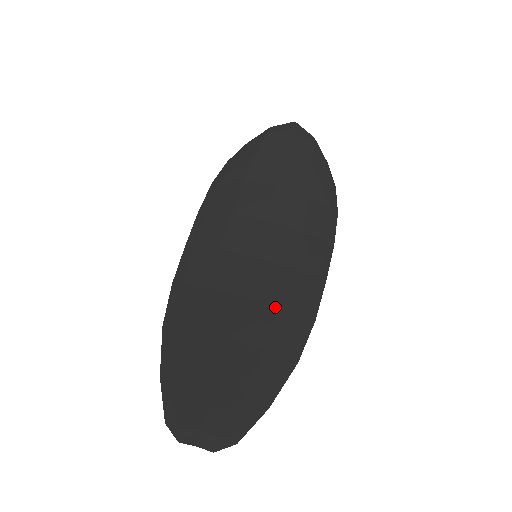
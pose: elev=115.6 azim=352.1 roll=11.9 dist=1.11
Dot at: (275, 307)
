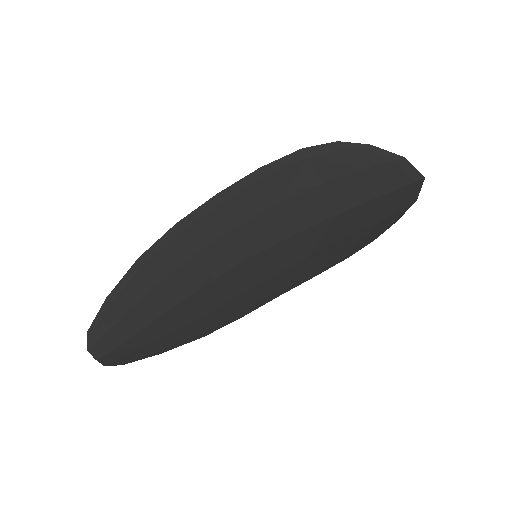
Dot at: (228, 298)
